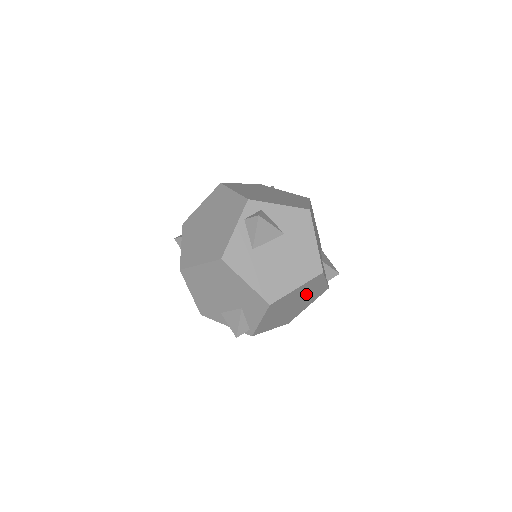
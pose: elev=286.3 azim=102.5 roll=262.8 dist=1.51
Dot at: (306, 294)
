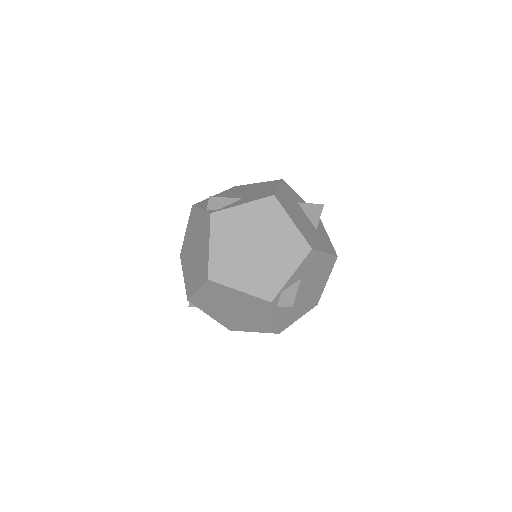
Dot at: (273, 256)
